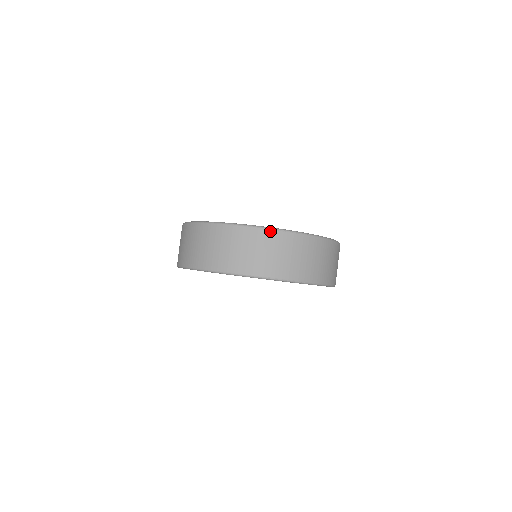
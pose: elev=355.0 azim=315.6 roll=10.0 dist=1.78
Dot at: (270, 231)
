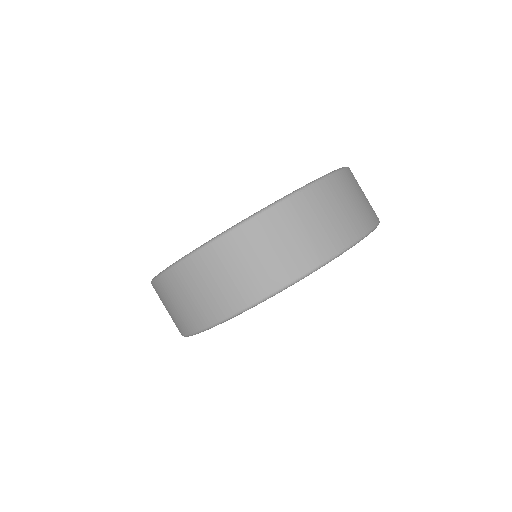
Dot at: (286, 202)
